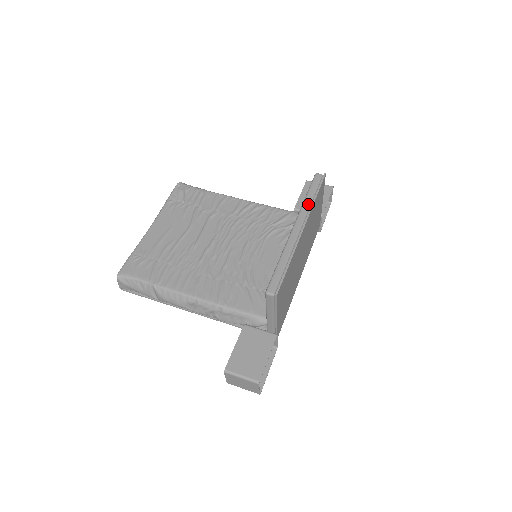
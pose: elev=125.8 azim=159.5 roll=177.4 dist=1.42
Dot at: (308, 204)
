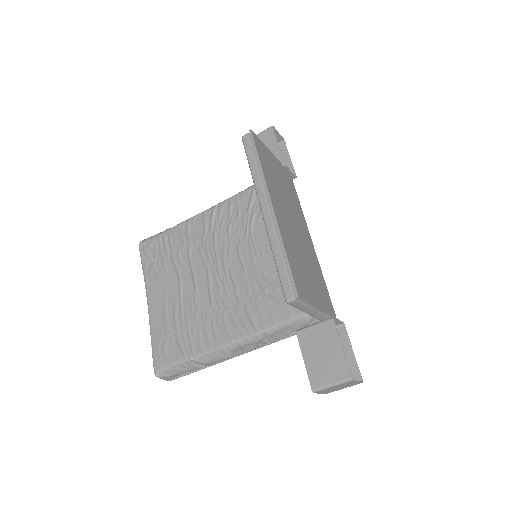
Dot at: (258, 176)
